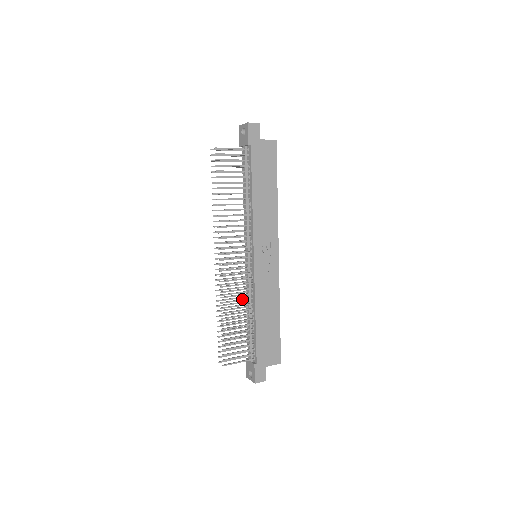
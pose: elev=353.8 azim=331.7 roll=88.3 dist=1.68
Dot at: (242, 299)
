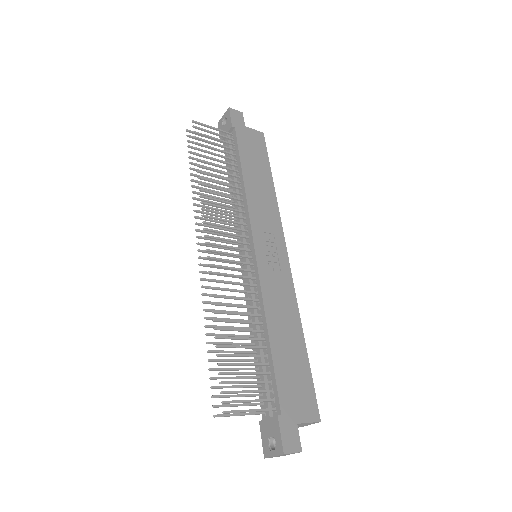
Dot at: (244, 305)
